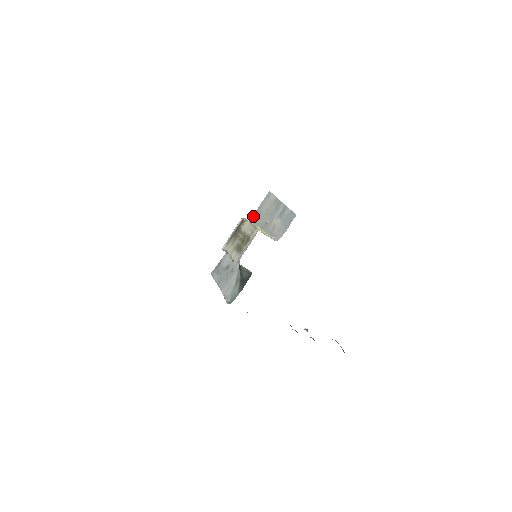
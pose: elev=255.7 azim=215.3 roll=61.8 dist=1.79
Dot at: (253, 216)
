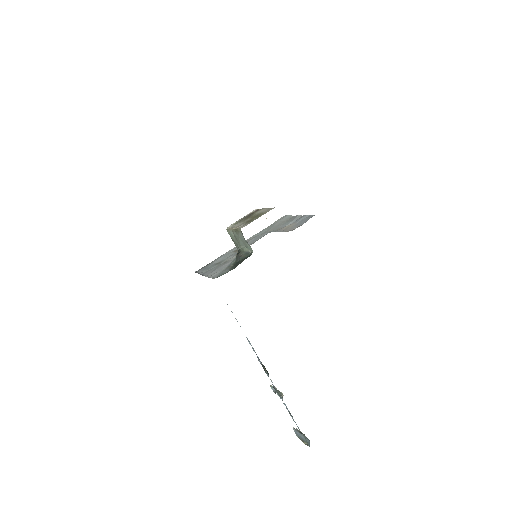
Dot at: (262, 231)
